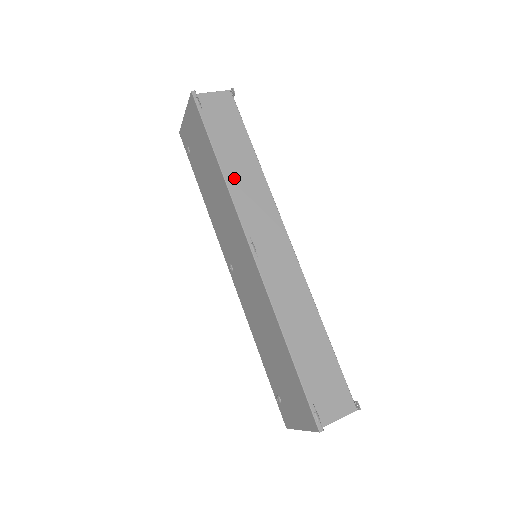
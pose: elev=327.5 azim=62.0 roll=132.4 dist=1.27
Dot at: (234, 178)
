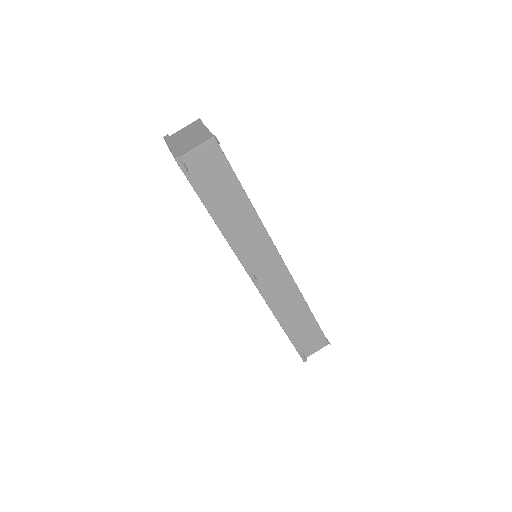
Dot at: (231, 229)
